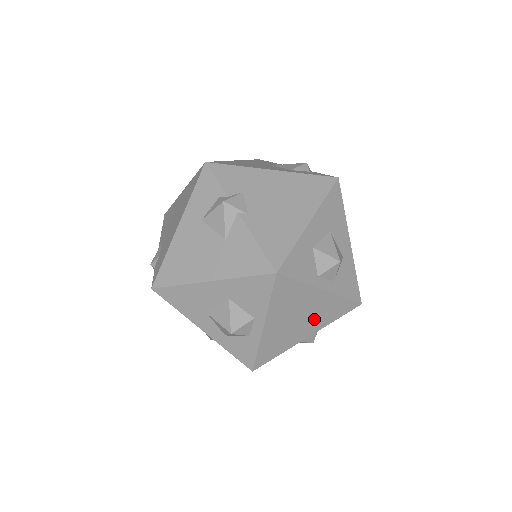
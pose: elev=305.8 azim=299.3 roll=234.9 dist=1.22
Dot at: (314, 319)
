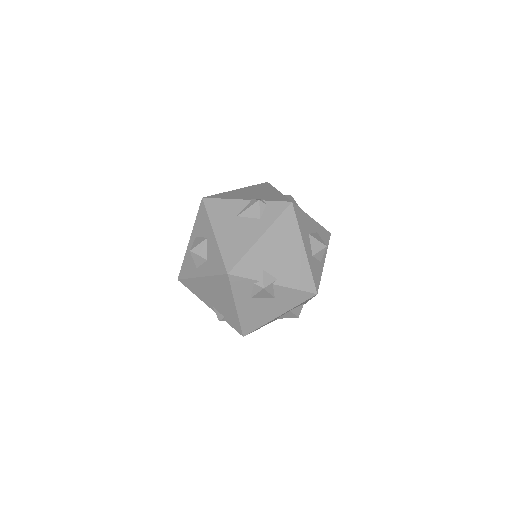
Dot at: occluded
